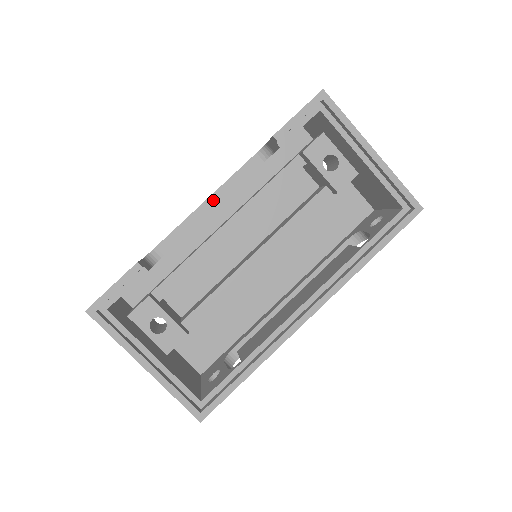
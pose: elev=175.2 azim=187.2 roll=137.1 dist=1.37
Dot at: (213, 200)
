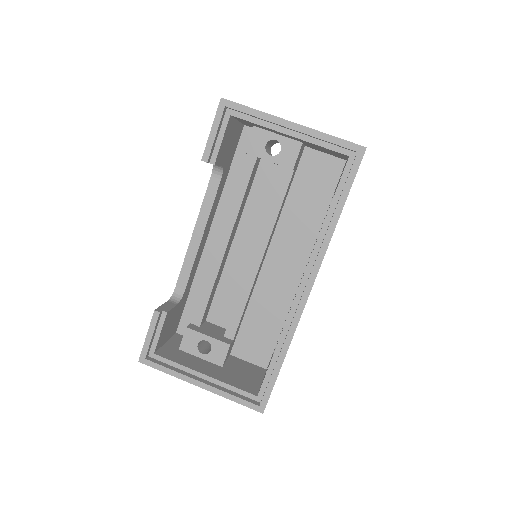
Dot at: (198, 229)
